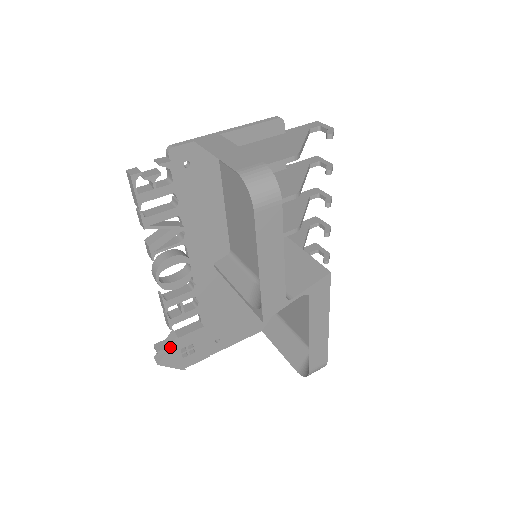
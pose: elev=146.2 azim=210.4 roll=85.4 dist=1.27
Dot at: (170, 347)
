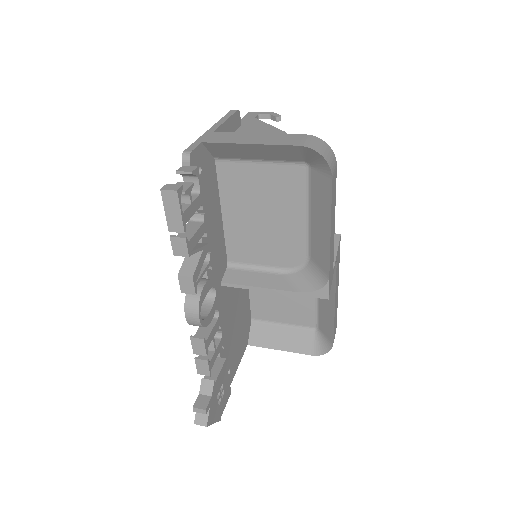
Dot at: (211, 398)
